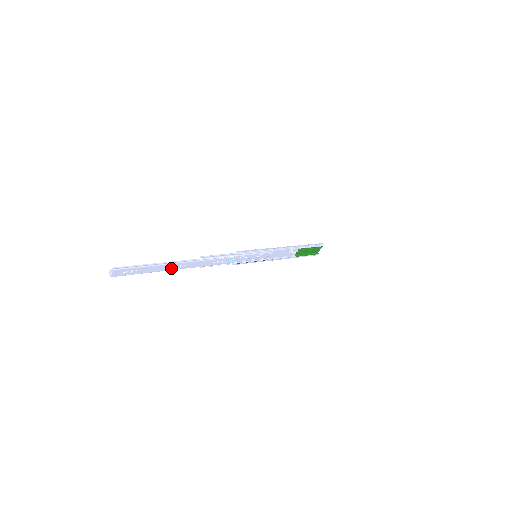
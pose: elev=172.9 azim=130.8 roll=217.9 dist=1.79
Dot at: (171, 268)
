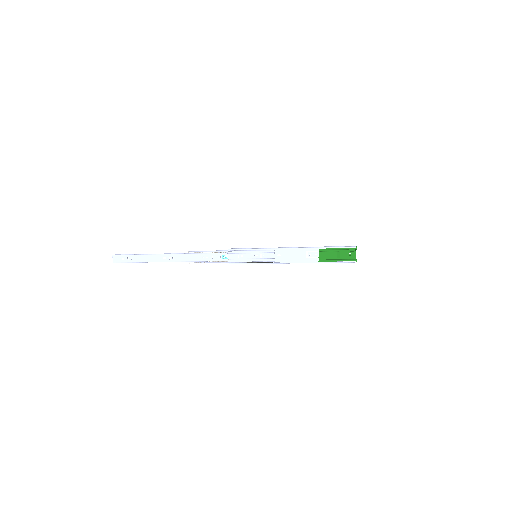
Dot at: (162, 260)
